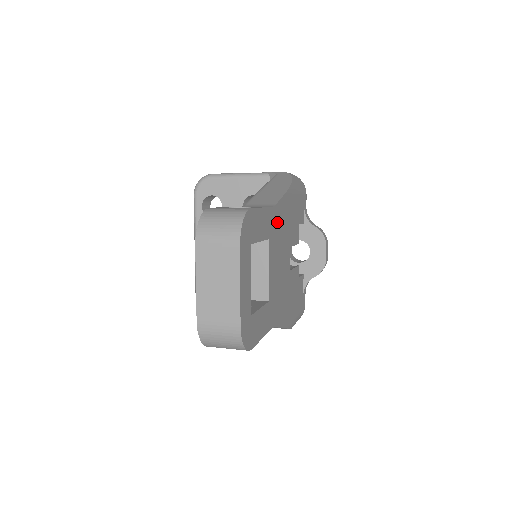
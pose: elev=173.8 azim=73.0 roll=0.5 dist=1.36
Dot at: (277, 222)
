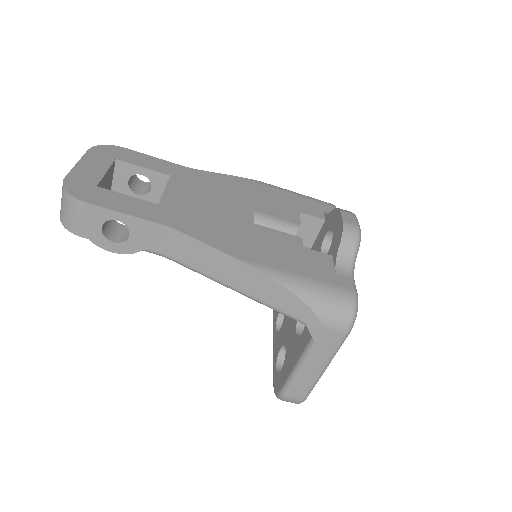
Dot at: (202, 179)
